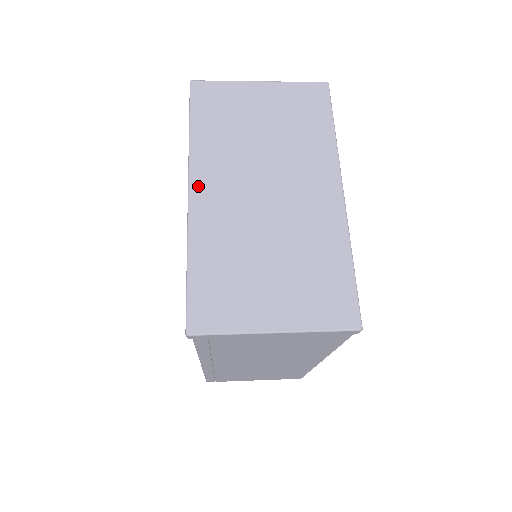
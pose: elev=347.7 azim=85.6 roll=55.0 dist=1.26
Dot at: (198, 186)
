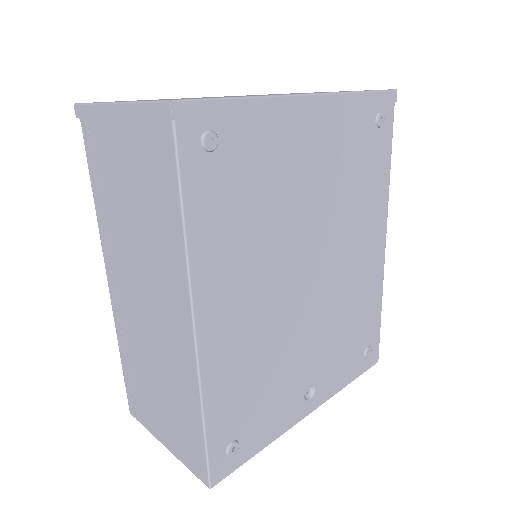
Dot at: occluded
